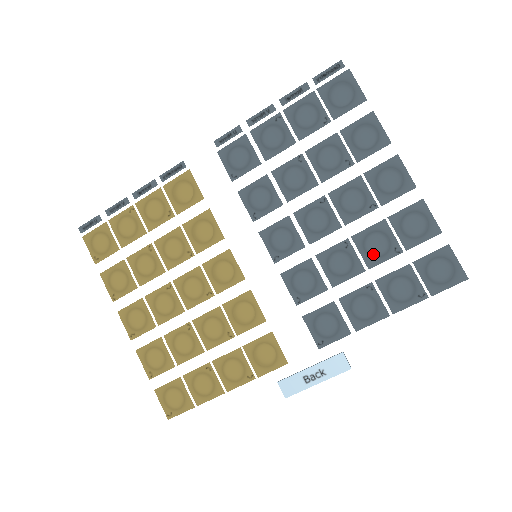
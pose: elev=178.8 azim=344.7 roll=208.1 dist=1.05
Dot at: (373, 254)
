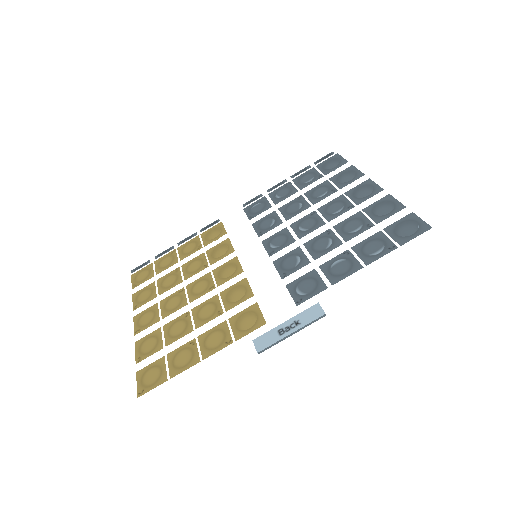
Dot at: (350, 232)
